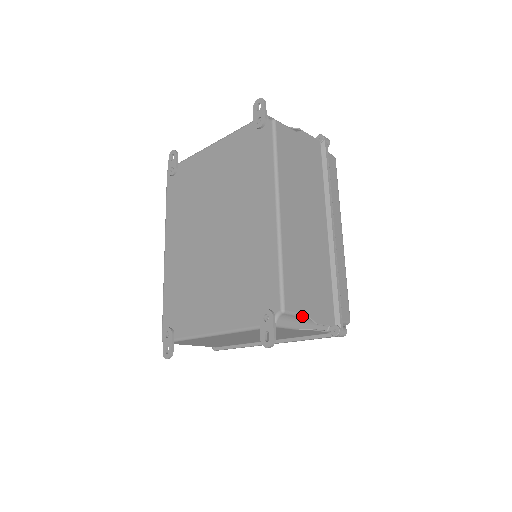
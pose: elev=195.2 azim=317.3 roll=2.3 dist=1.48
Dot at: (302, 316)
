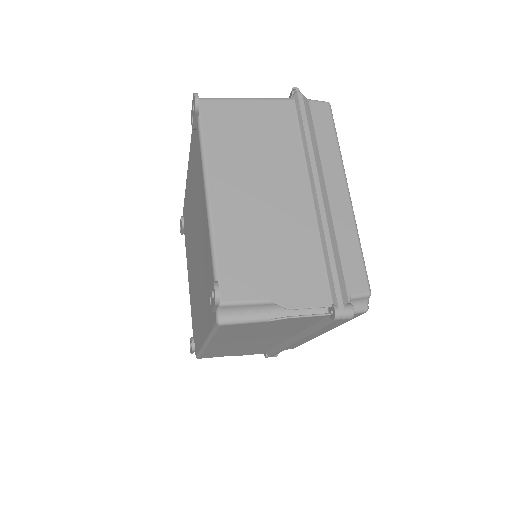
Dot at: (222, 356)
